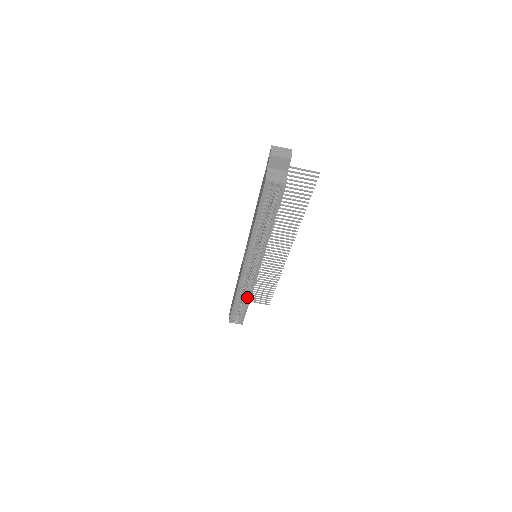
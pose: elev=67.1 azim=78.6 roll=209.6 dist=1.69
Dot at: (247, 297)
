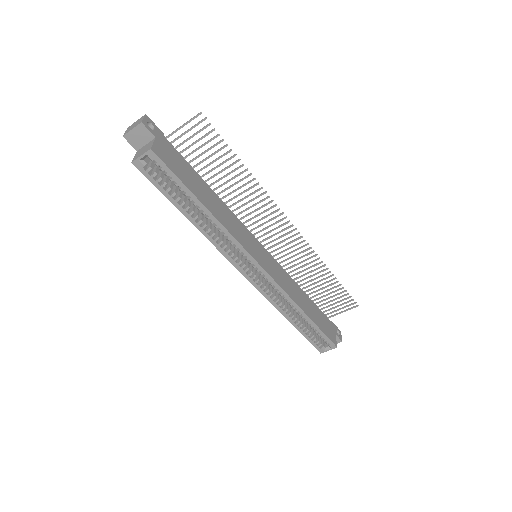
Dot at: (296, 310)
